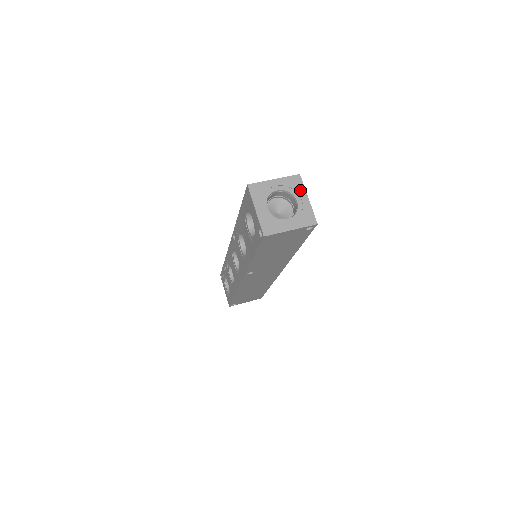
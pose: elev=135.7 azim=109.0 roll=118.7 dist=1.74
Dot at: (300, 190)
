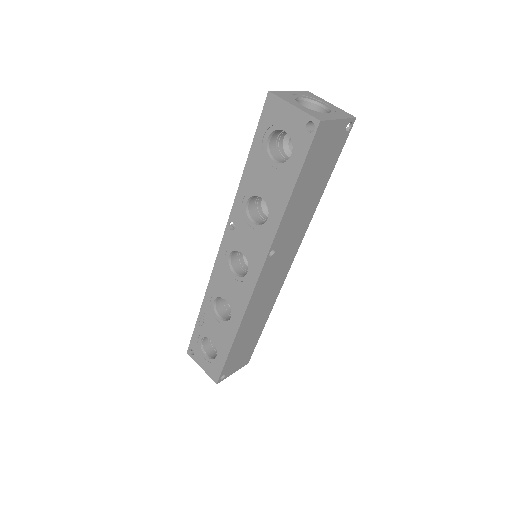
Dot at: (318, 99)
